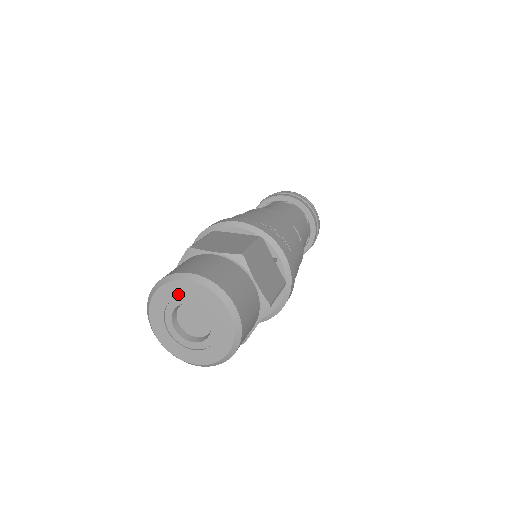
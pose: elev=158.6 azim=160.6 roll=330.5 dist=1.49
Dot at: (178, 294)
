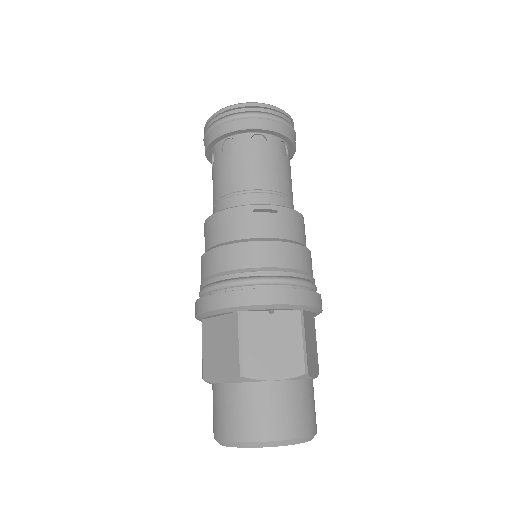
Dot at: occluded
